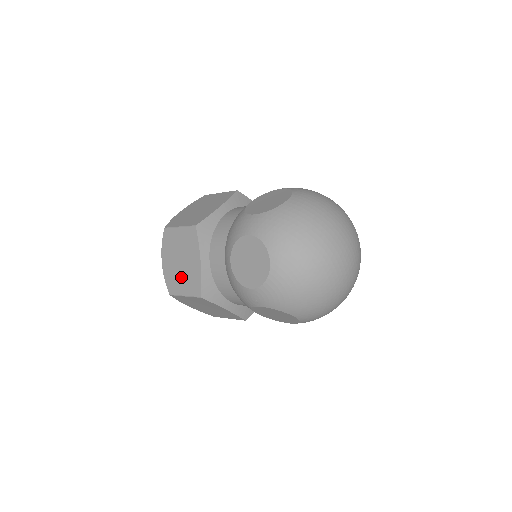
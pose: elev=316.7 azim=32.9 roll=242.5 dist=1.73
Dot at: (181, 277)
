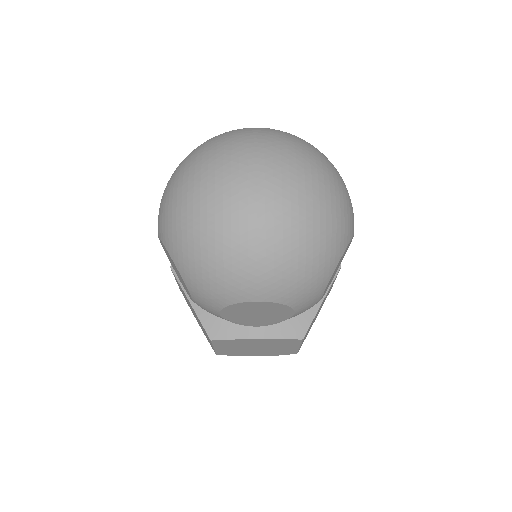
Dot at: occluded
